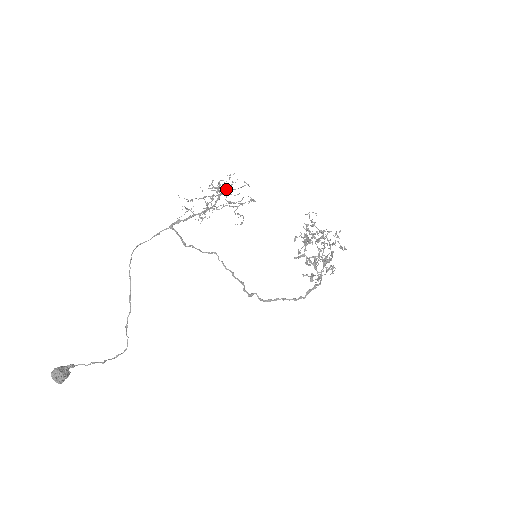
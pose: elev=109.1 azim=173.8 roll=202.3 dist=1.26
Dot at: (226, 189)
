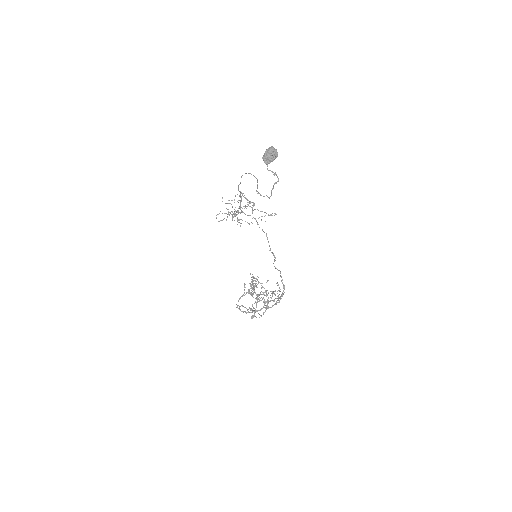
Dot at: occluded
